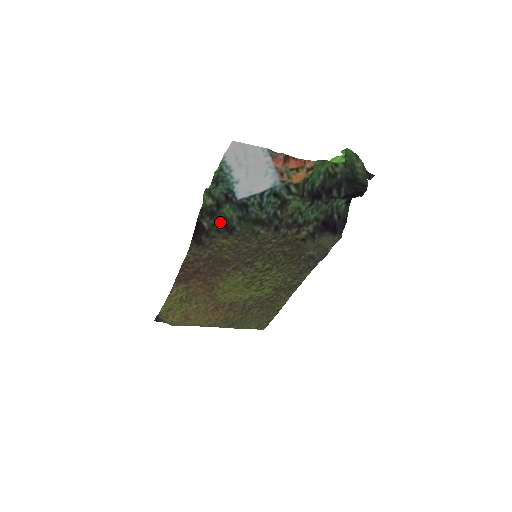
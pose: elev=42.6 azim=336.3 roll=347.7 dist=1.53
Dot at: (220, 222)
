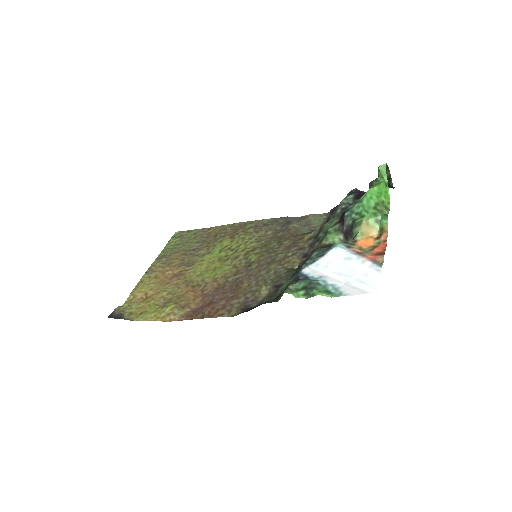
Dot at: (276, 292)
